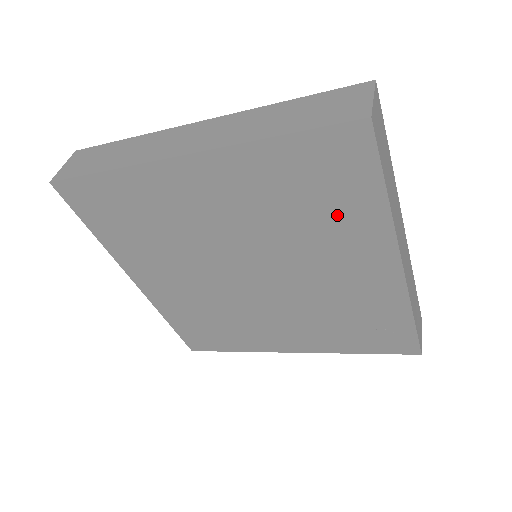
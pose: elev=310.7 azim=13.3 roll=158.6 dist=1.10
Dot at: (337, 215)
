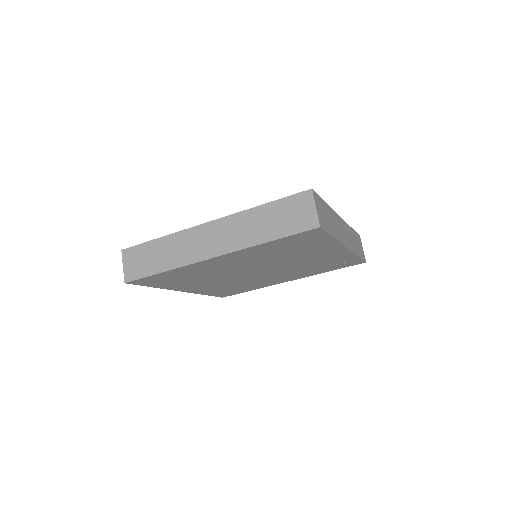
Dot at: (308, 248)
